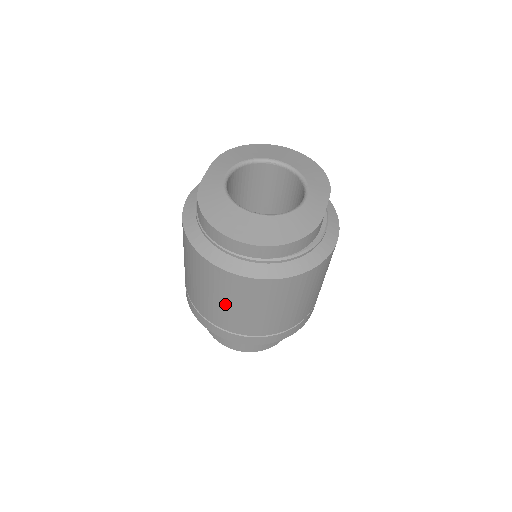
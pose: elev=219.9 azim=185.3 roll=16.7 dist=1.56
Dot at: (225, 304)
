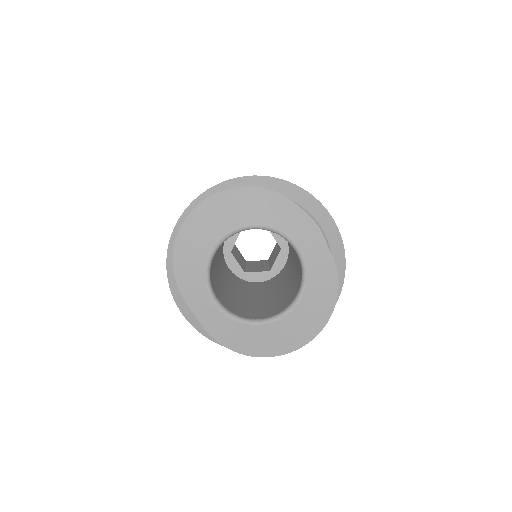
Dot at: occluded
